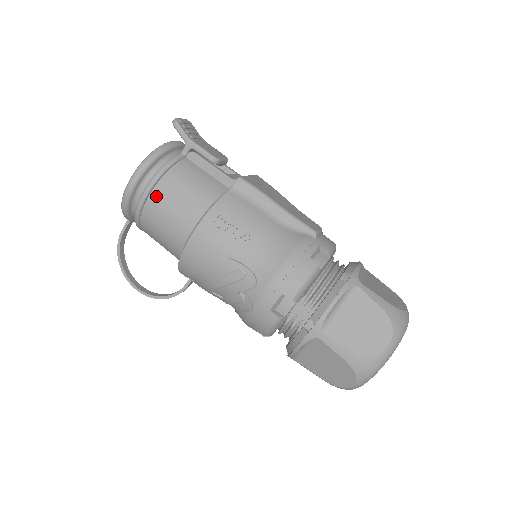
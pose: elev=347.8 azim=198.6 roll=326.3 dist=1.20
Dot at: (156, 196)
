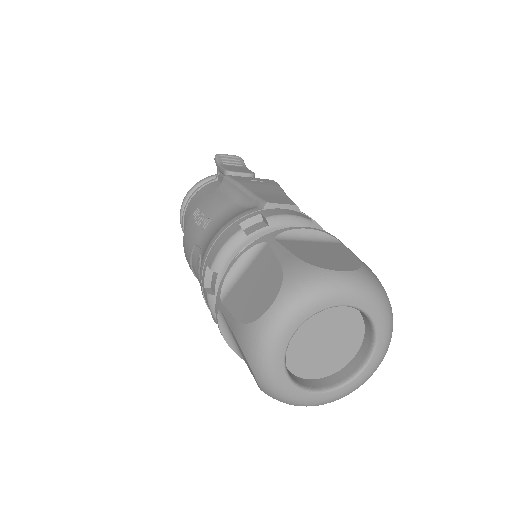
Dot at: (186, 214)
